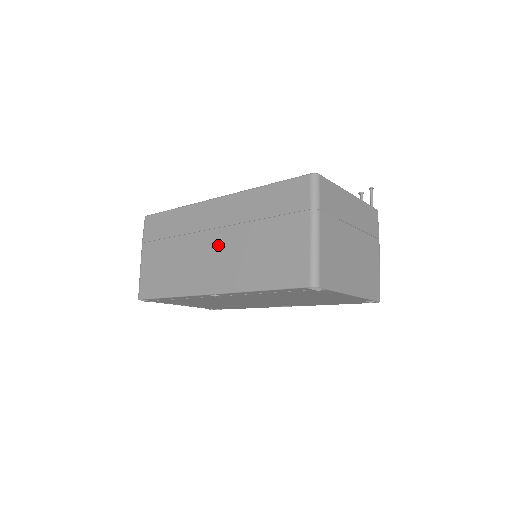
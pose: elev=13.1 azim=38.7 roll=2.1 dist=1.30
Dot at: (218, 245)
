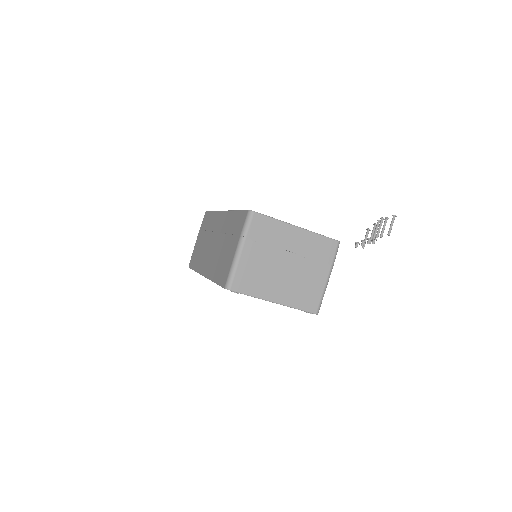
Dot at: (214, 244)
